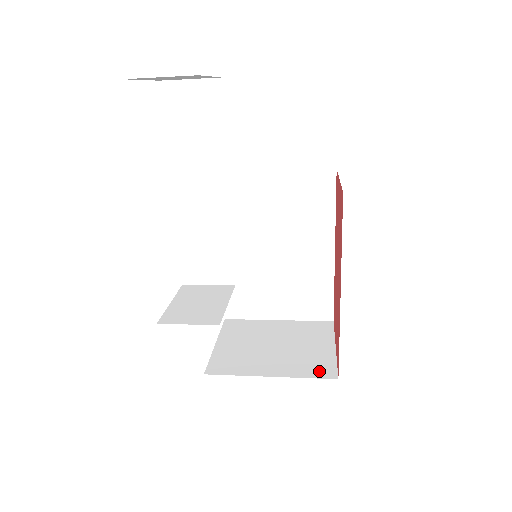
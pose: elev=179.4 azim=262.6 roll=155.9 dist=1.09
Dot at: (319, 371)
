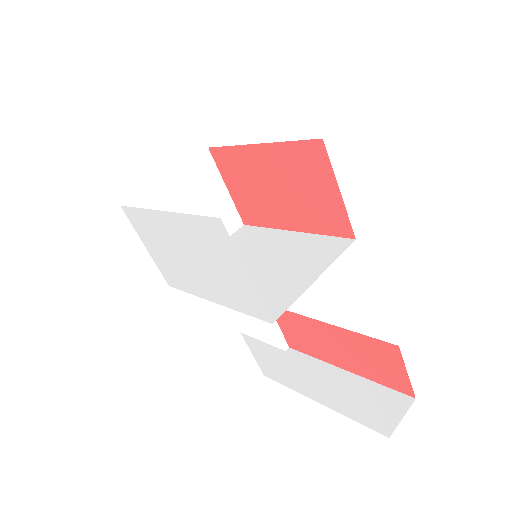
Dot at: (231, 225)
